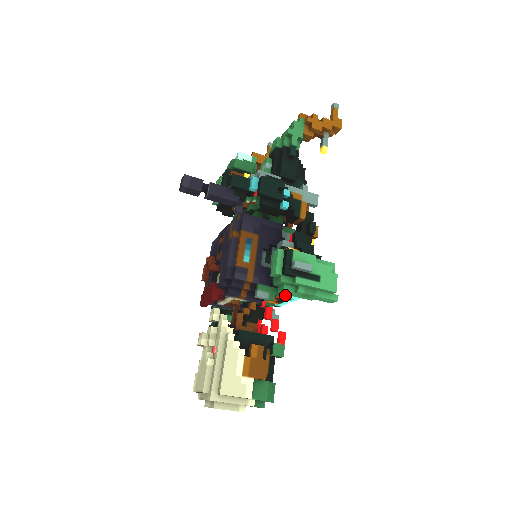
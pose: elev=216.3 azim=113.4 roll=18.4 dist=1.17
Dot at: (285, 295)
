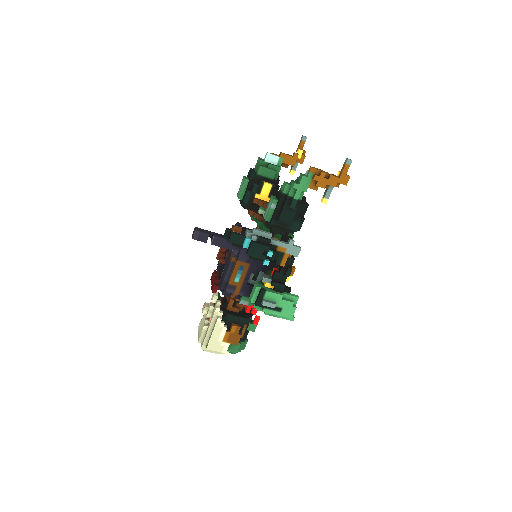
Dot at: occluded
